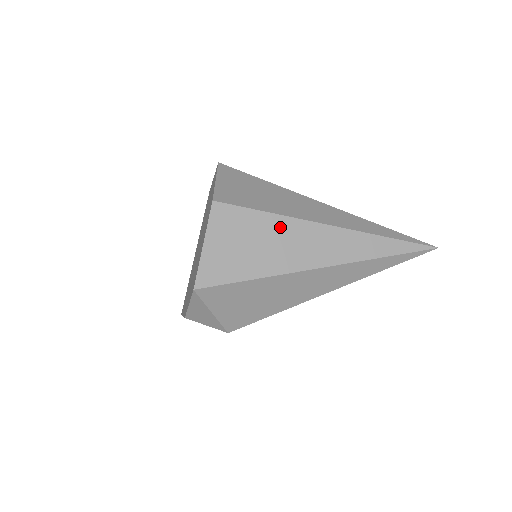
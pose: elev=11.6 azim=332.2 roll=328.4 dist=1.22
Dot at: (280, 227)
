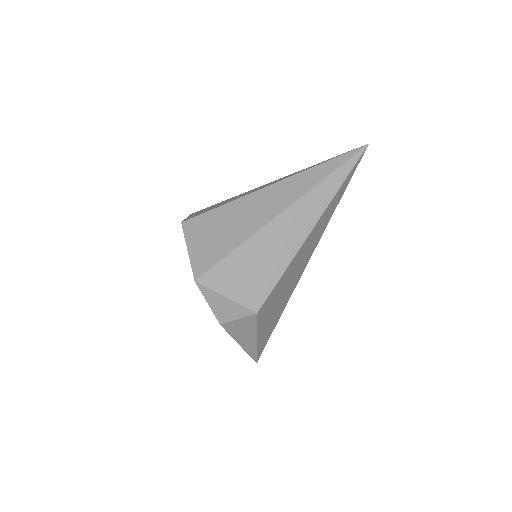
Dot at: (236, 208)
